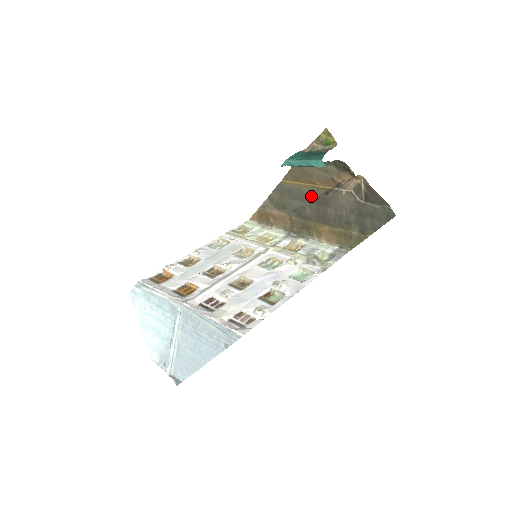
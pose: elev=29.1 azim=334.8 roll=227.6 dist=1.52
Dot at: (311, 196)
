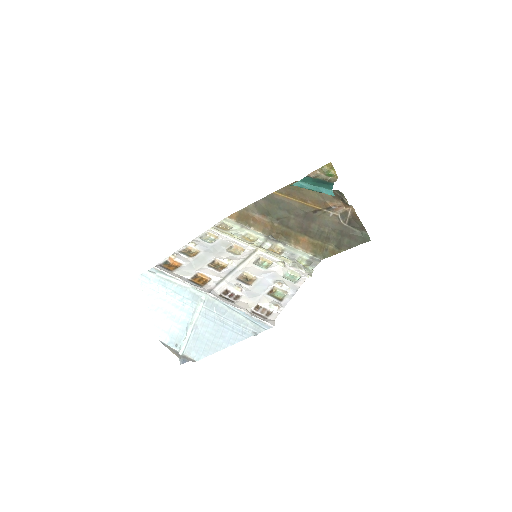
Dot at: (299, 211)
